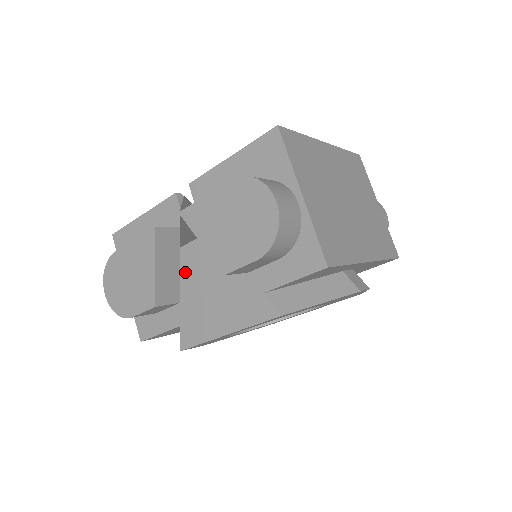
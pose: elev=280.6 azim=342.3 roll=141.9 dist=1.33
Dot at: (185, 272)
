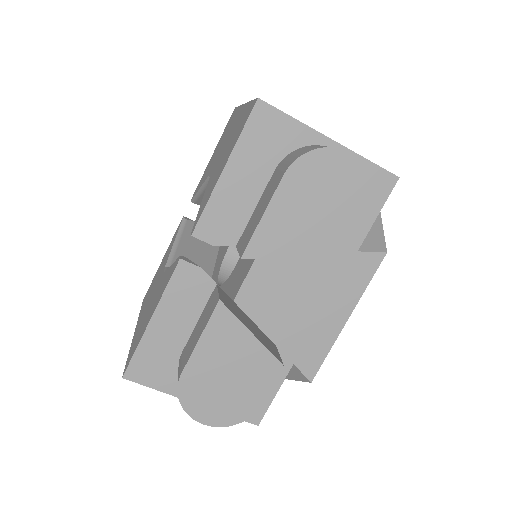
Dot at: (259, 316)
